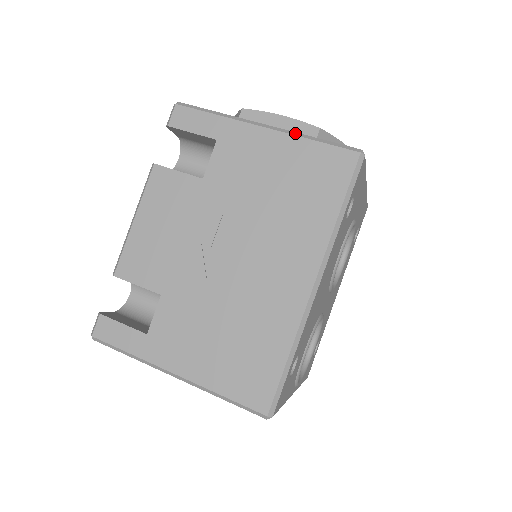
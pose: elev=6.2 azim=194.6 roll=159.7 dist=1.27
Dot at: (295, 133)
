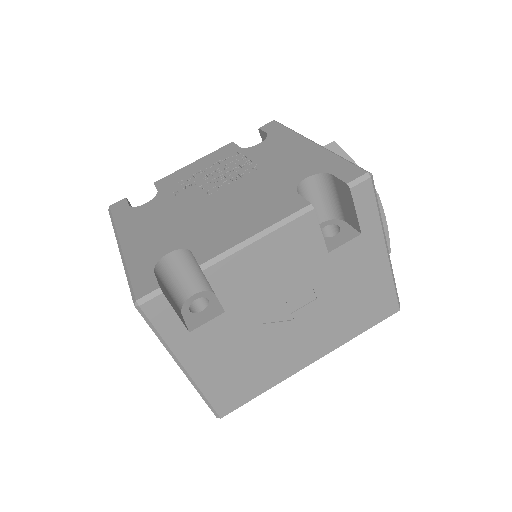
Dot at: (392, 270)
